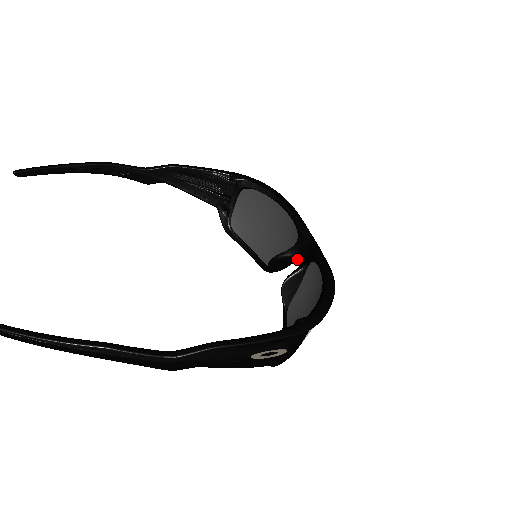
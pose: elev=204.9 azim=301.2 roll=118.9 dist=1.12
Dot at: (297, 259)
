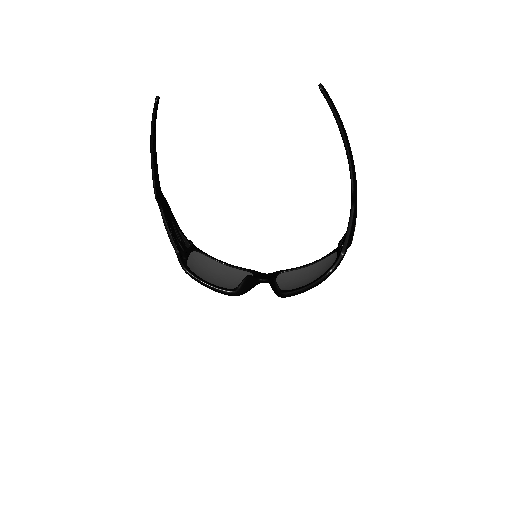
Dot at: occluded
